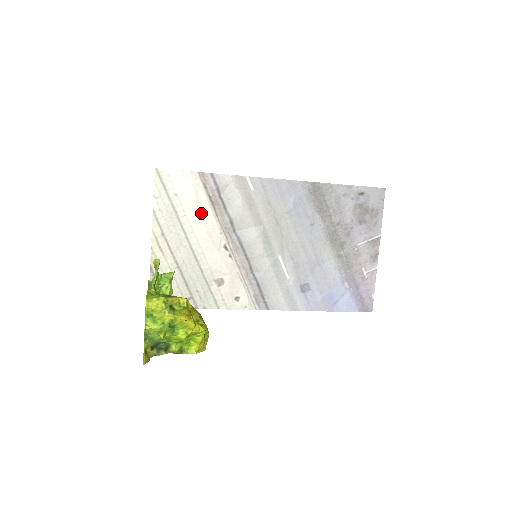
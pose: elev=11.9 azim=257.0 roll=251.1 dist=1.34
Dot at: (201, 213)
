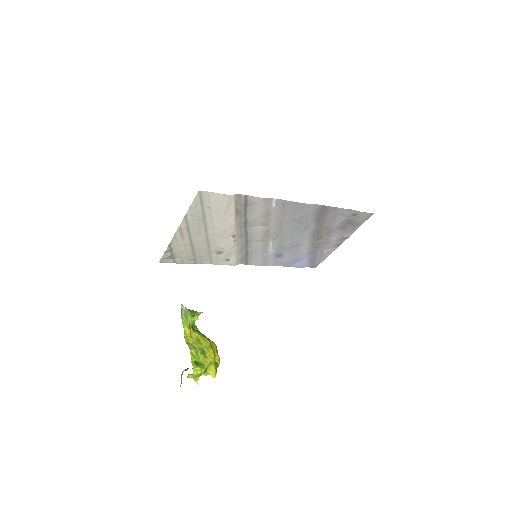
Dot at: (225, 219)
